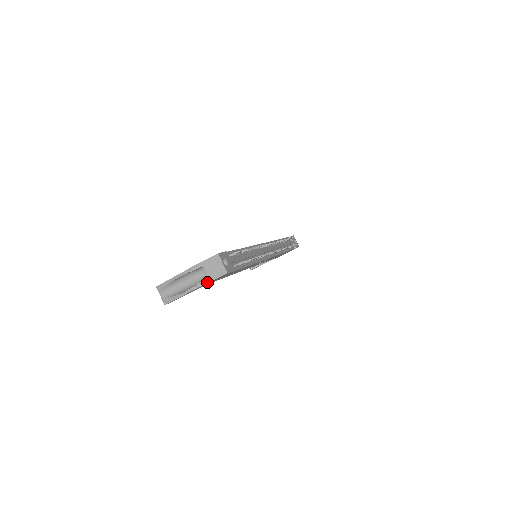
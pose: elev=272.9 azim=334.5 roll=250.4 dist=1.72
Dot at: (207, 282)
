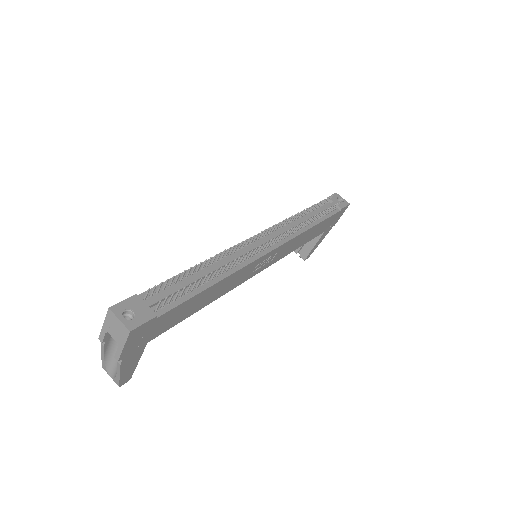
Dot at: (120, 351)
